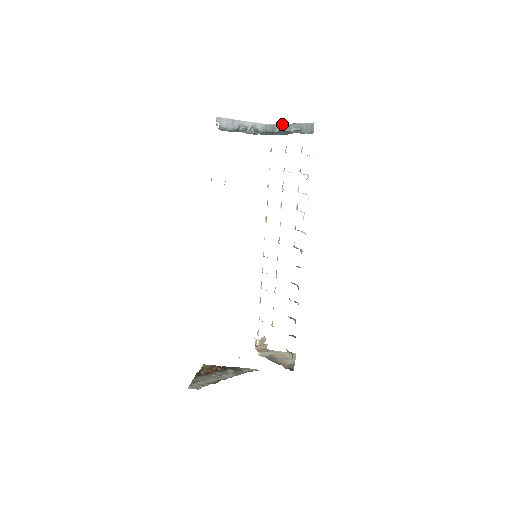
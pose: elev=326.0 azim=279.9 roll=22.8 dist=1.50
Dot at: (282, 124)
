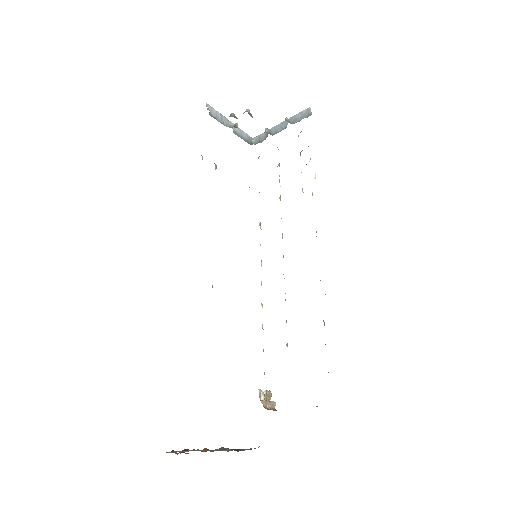
Dot at: (271, 128)
